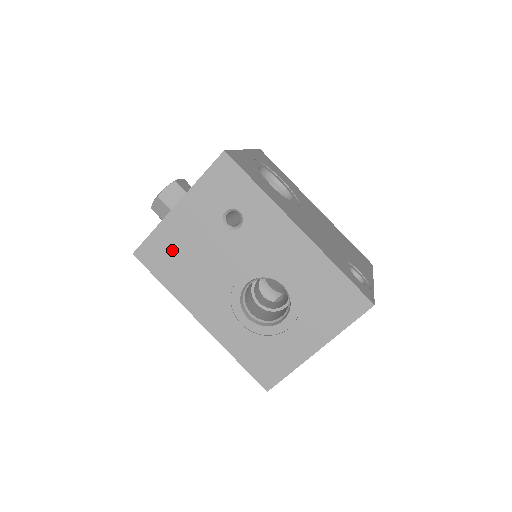
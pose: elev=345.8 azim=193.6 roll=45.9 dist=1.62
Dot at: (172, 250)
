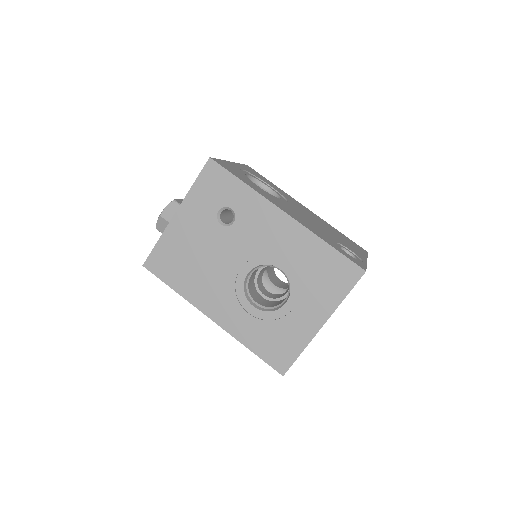
Dot at: (177, 255)
